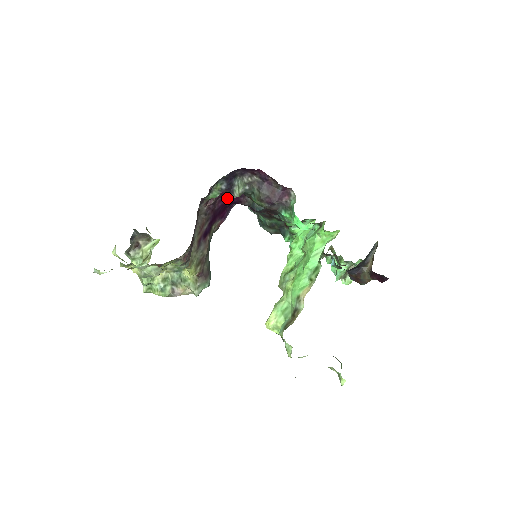
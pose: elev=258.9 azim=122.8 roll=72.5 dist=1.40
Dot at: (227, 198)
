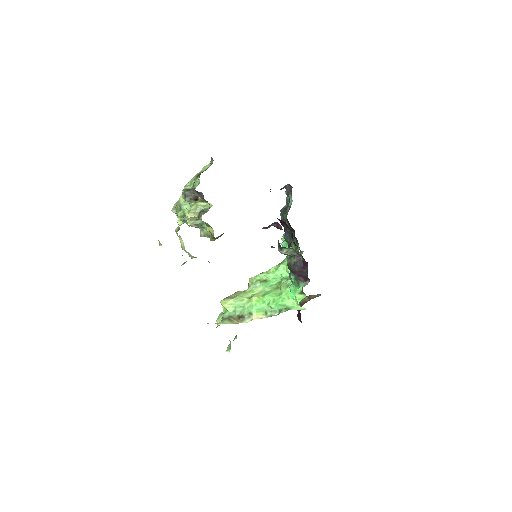
Dot at: occluded
